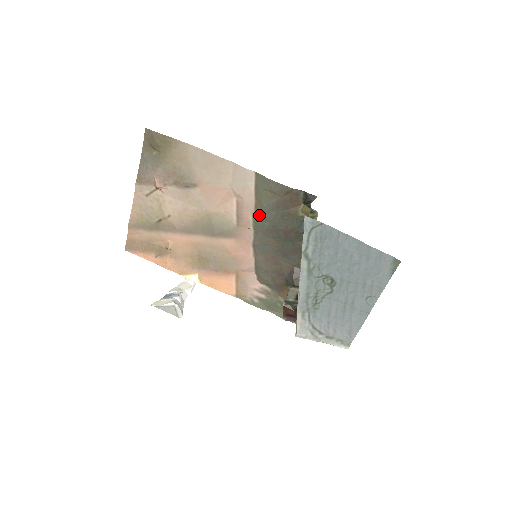
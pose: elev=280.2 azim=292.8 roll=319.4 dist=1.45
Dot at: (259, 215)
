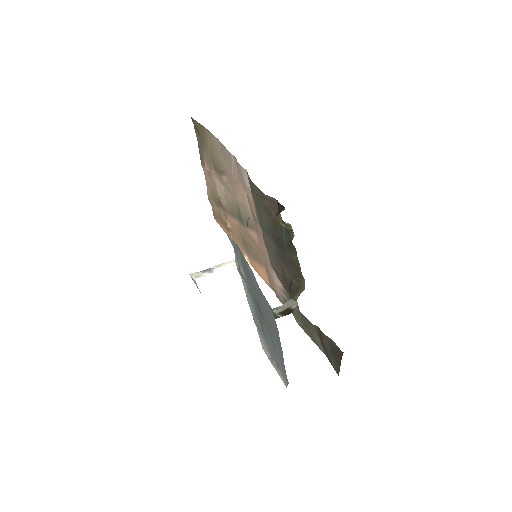
Dot at: (259, 215)
